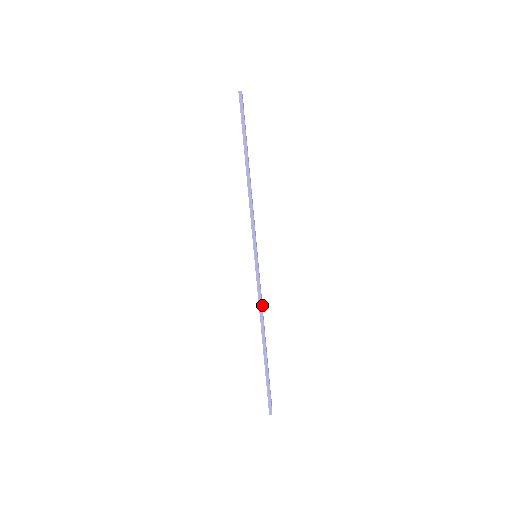
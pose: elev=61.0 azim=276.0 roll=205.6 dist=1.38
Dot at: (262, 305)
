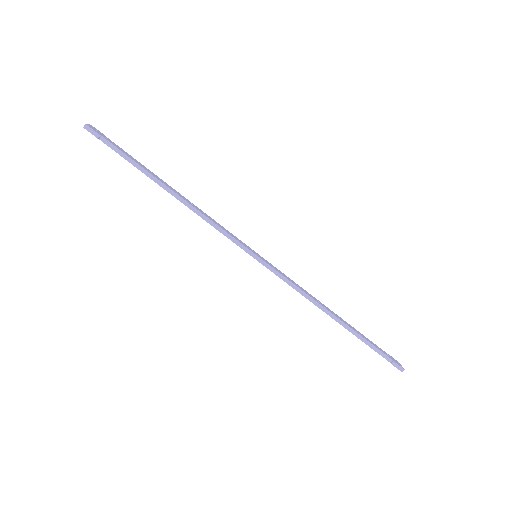
Dot at: (304, 290)
